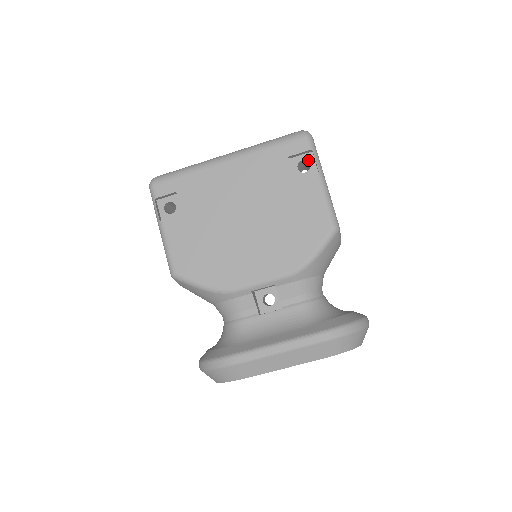
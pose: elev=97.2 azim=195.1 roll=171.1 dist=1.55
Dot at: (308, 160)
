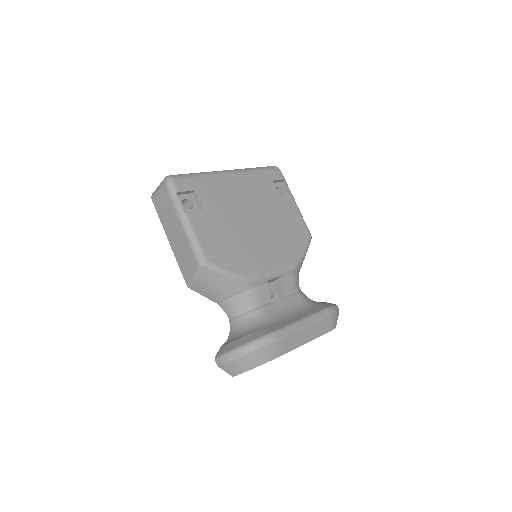
Dot at: (281, 187)
